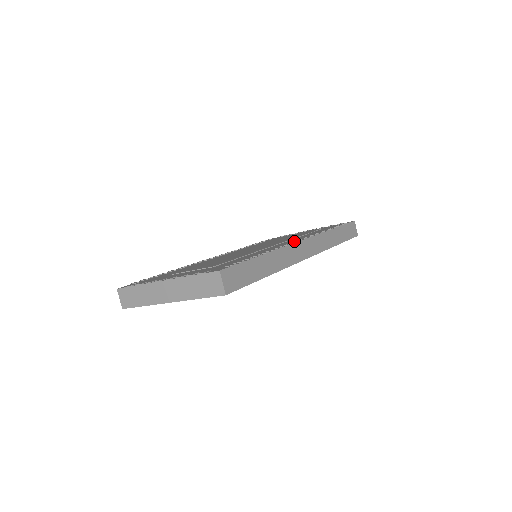
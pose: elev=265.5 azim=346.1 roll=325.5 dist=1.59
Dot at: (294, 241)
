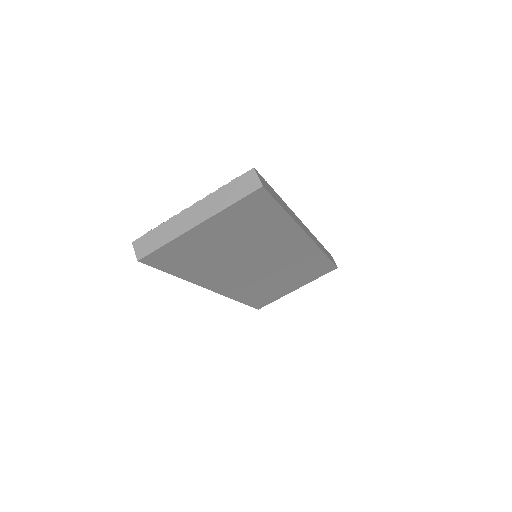
Dot at: occluded
